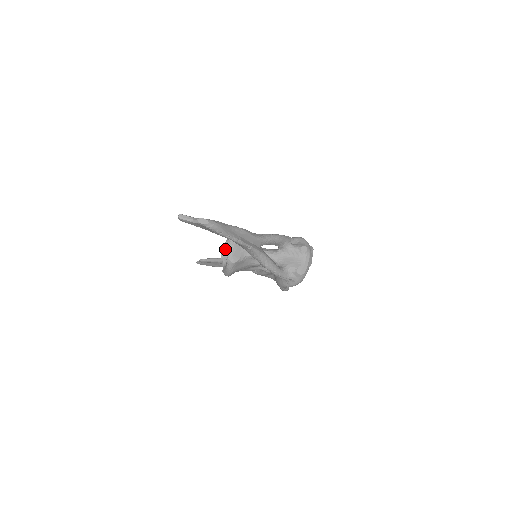
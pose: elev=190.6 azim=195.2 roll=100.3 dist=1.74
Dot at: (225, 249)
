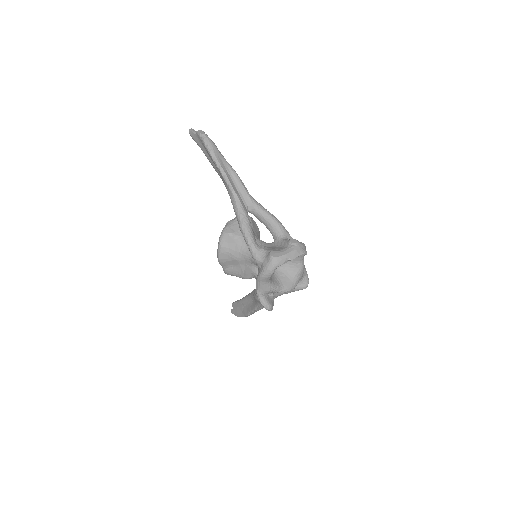
Dot at: occluded
